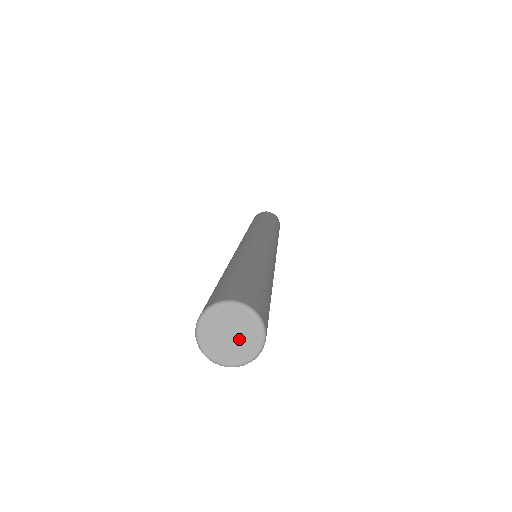
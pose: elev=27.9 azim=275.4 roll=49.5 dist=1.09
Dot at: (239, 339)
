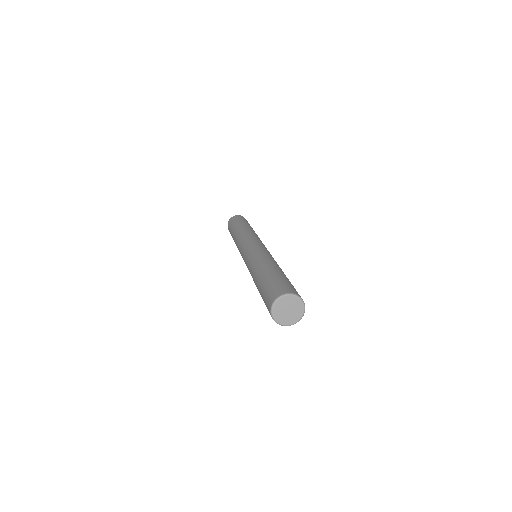
Dot at: (290, 314)
